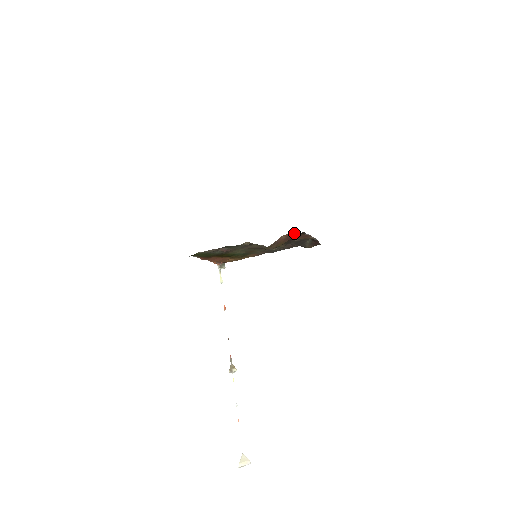
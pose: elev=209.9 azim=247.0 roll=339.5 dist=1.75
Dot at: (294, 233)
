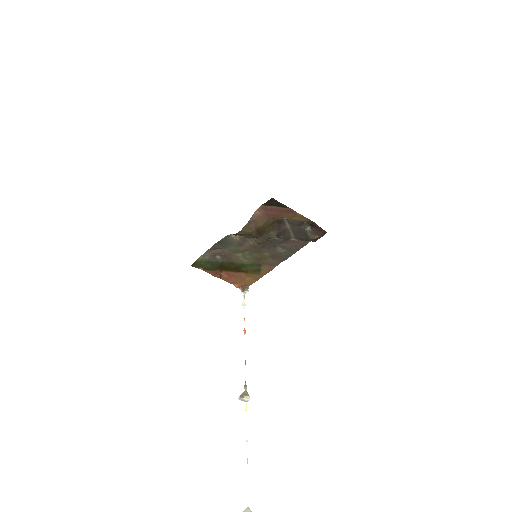
Dot at: (266, 204)
